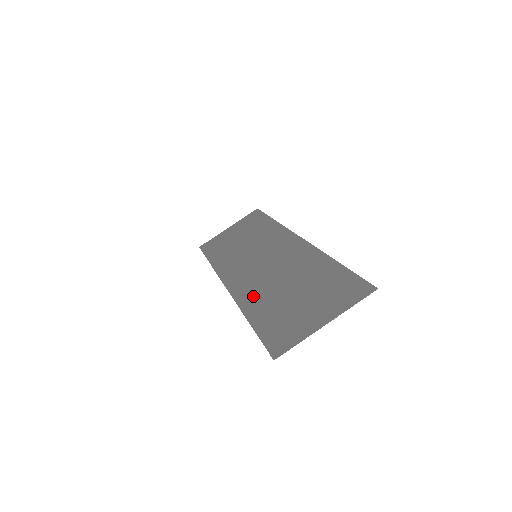
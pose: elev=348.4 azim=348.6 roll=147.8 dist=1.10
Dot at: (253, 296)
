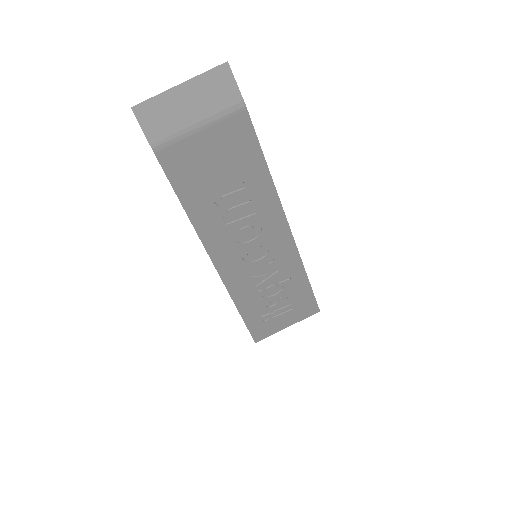
Dot at: occluded
